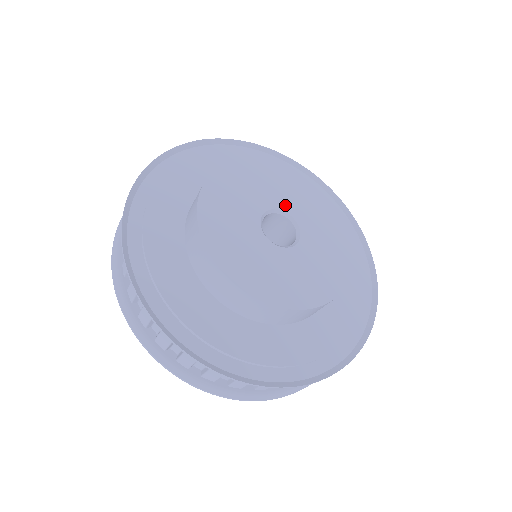
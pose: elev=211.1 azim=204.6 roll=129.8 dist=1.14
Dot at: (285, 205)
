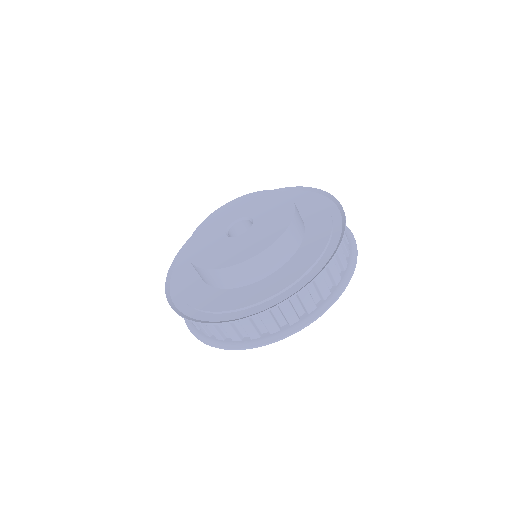
Dot at: (240, 215)
